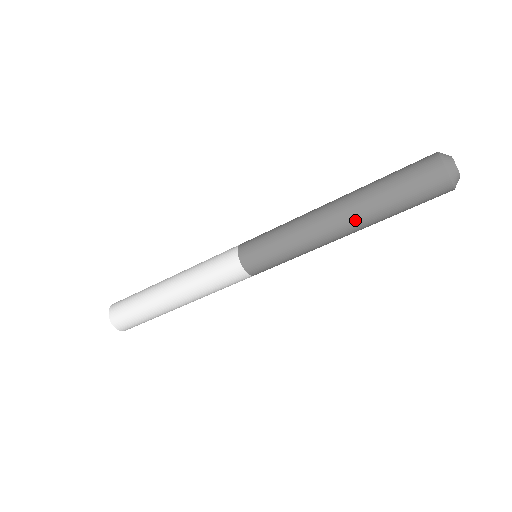
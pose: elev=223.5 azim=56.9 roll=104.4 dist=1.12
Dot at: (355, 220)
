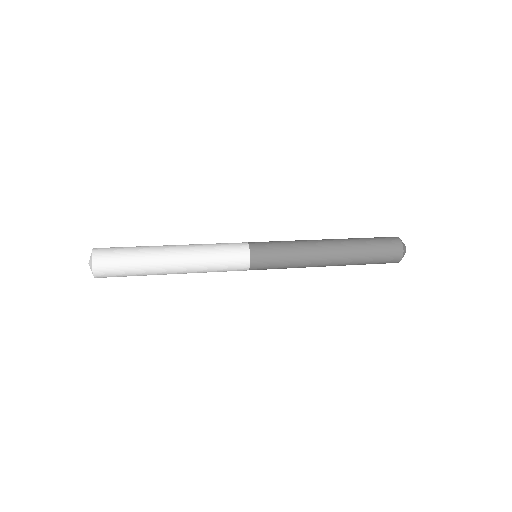
Dot at: occluded
